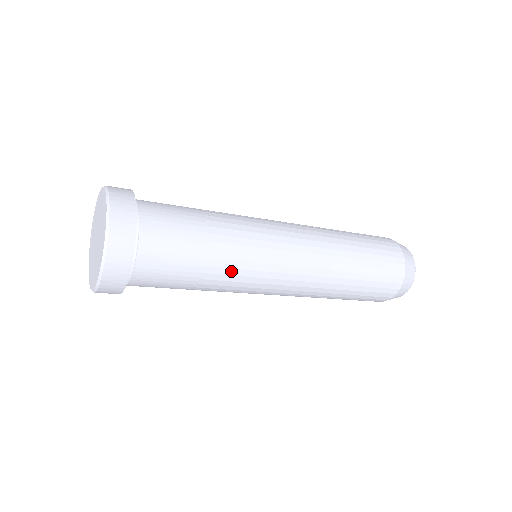
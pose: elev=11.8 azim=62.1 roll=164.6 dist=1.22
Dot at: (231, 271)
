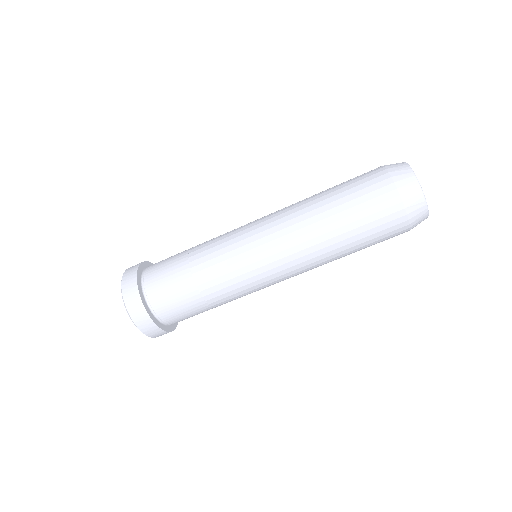
Dot at: (222, 285)
